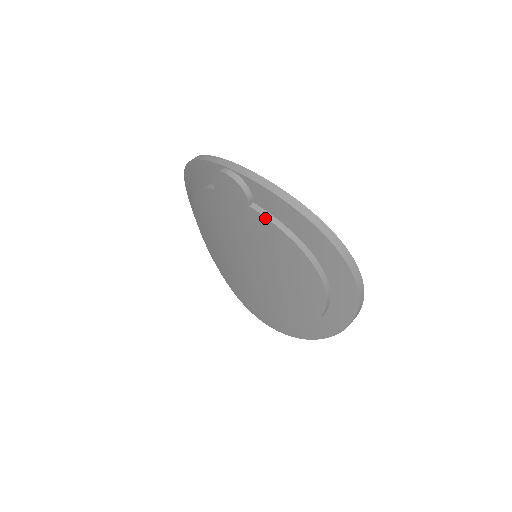
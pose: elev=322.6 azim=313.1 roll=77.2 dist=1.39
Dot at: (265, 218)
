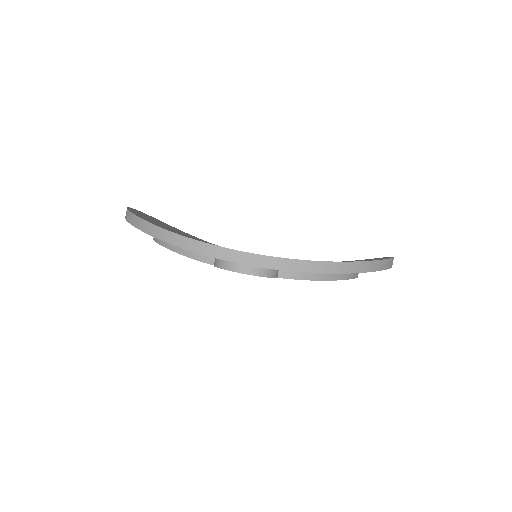
Dot at: occluded
